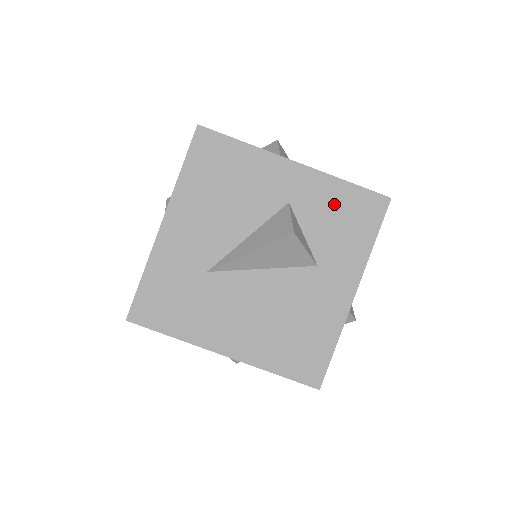
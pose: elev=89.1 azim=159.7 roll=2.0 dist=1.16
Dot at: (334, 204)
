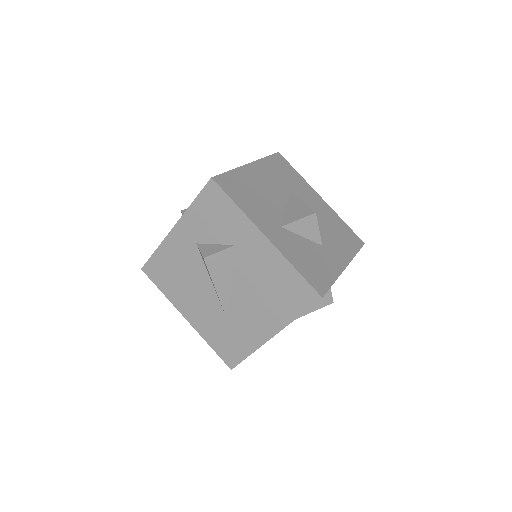
Dot at: occluded
